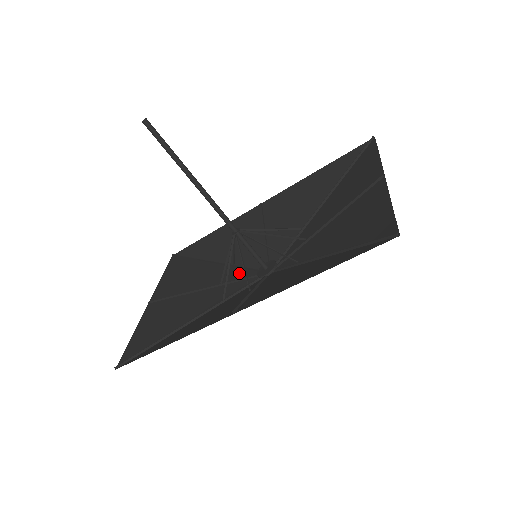
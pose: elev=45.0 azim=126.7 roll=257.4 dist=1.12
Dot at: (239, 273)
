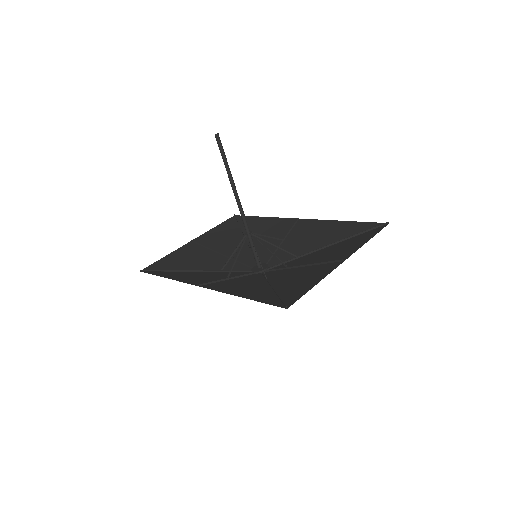
Dot at: (248, 258)
